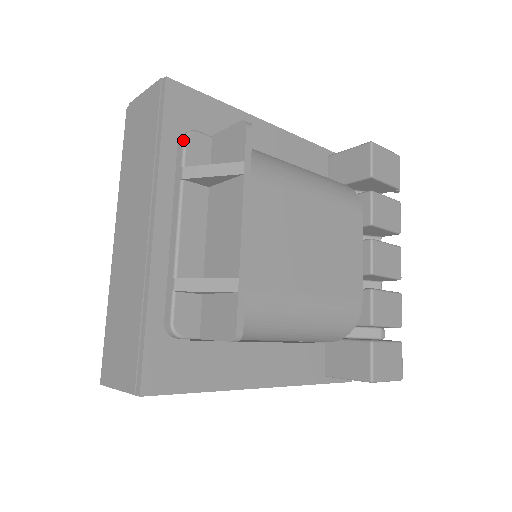
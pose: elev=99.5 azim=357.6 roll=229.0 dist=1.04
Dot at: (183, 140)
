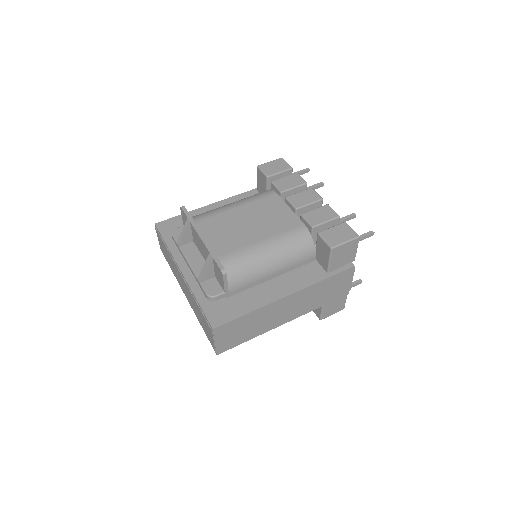
Dot at: (172, 235)
